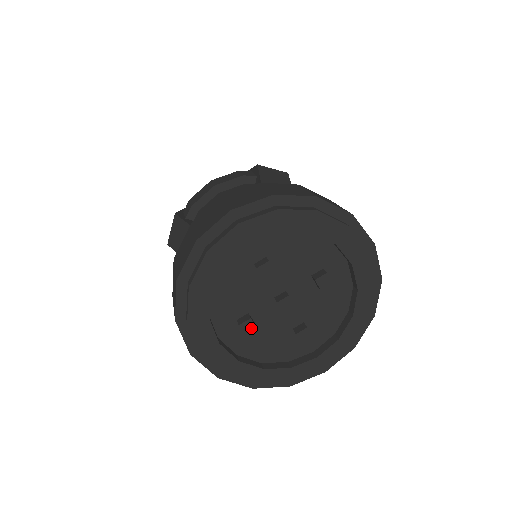
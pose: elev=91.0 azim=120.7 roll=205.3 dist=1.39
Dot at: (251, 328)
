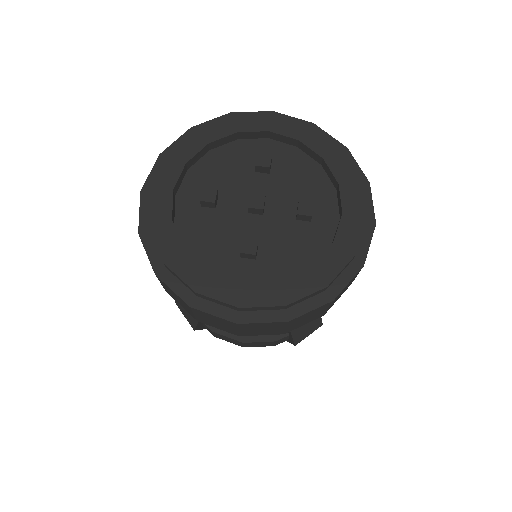
Dot at: (210, 199)
